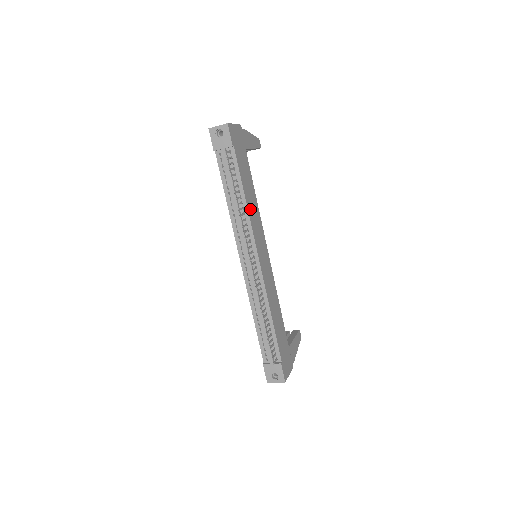
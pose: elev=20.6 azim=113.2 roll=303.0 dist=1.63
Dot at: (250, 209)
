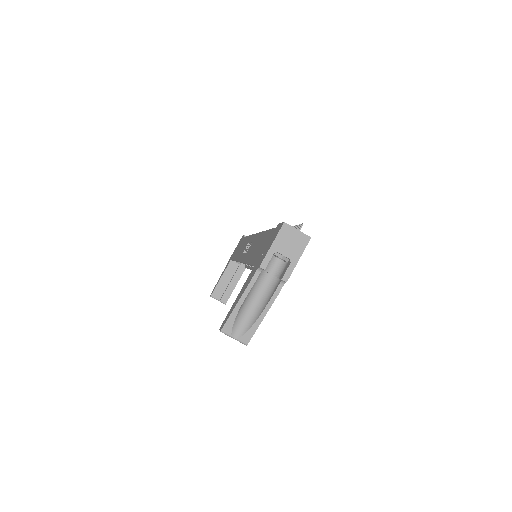
Dot at: occluded
